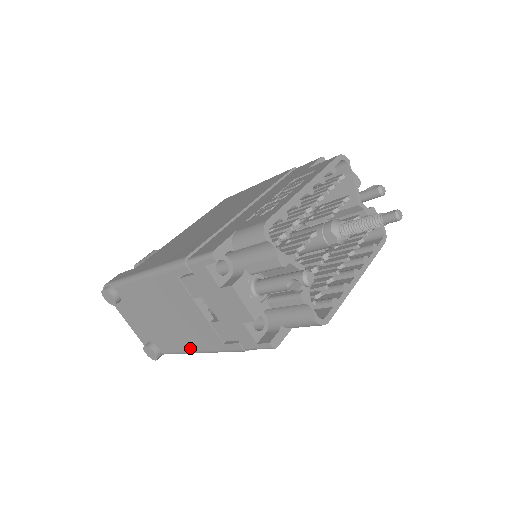
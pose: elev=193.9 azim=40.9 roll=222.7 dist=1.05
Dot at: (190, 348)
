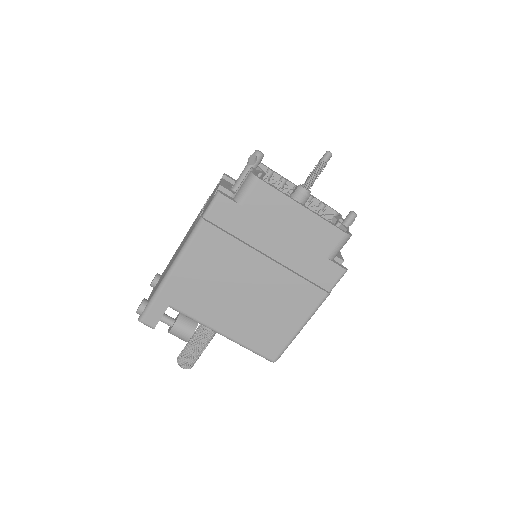
Dot at: (170, 266)
